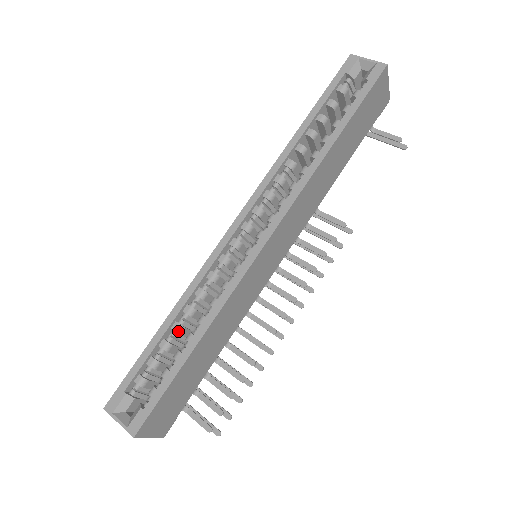
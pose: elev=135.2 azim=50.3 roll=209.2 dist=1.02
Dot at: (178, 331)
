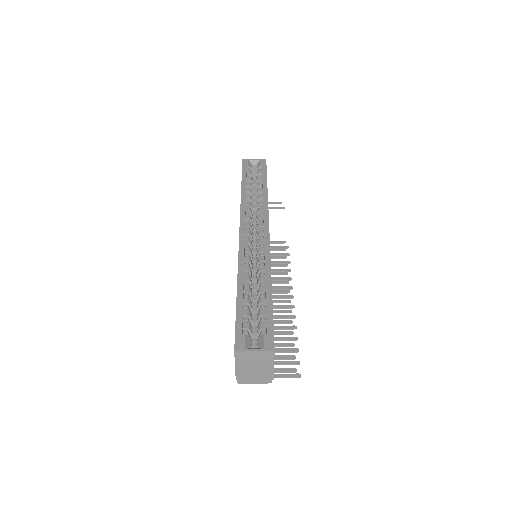
Dot at: (250, 291)
